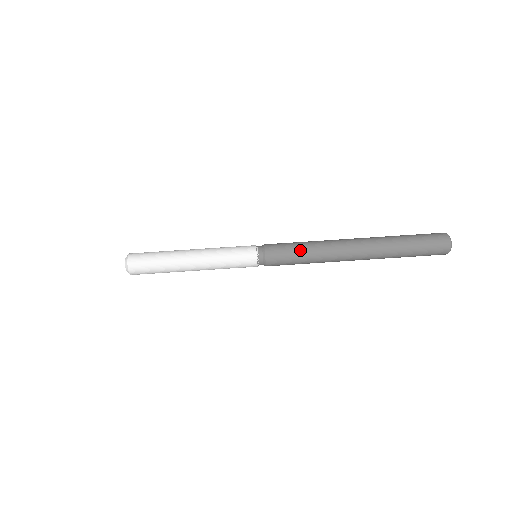
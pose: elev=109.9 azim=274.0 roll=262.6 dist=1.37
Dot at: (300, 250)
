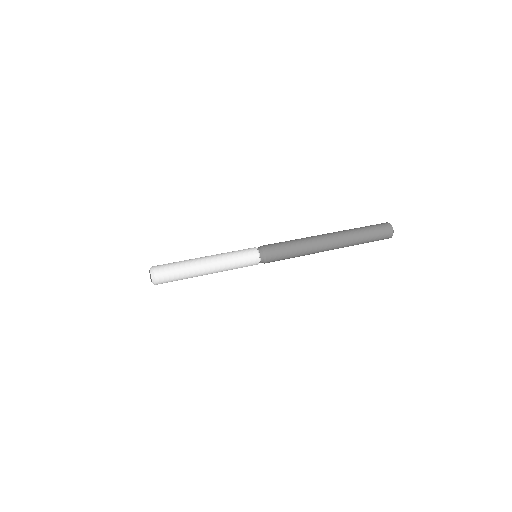
Dot at: (288, 241)
